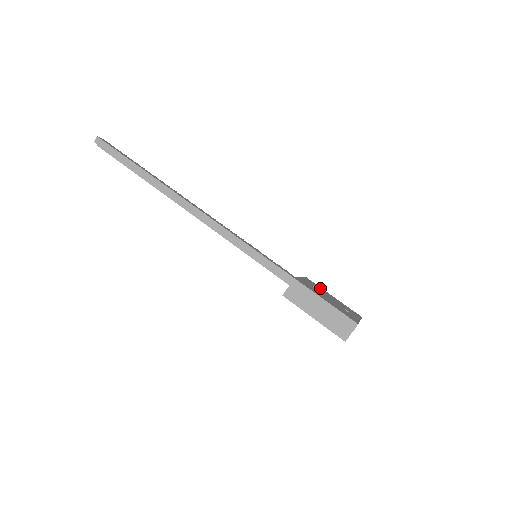
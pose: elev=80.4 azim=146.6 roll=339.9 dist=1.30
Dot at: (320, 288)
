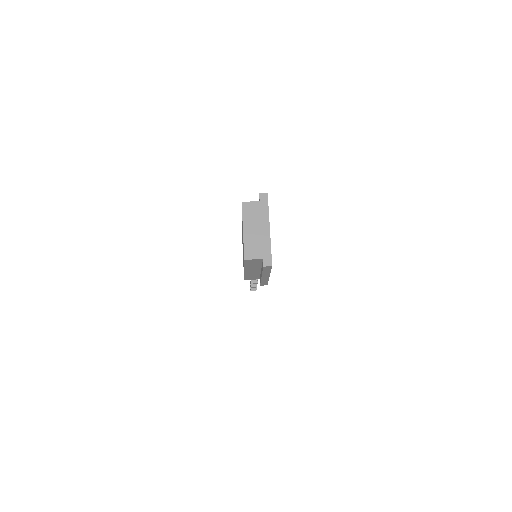
Dot at: occluded
